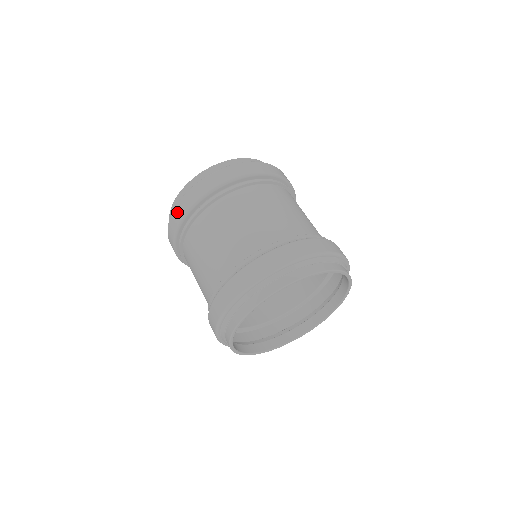
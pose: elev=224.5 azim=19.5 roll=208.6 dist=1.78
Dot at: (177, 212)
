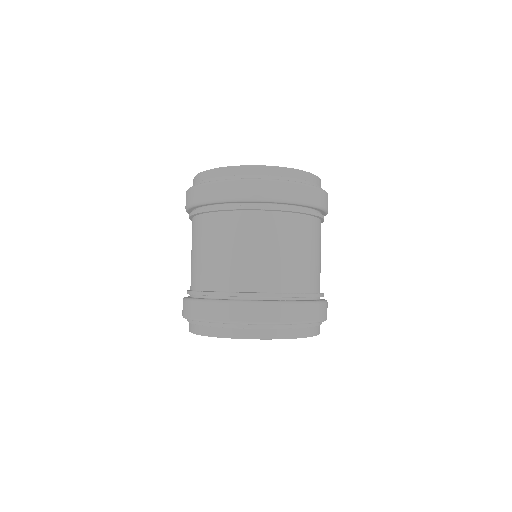
Dot at: (250, 187)
